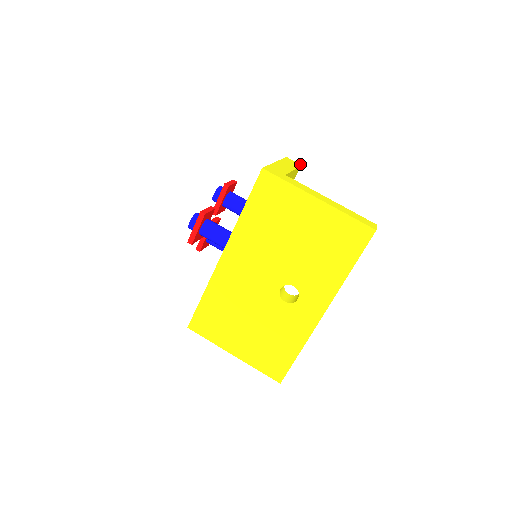
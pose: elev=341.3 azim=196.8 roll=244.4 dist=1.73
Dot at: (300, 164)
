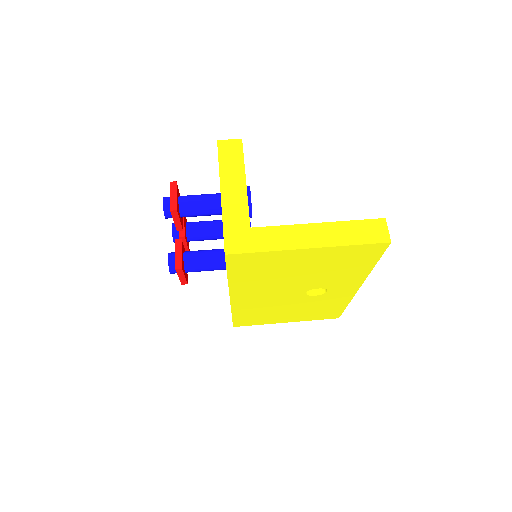
Dot at: (239, 139)
